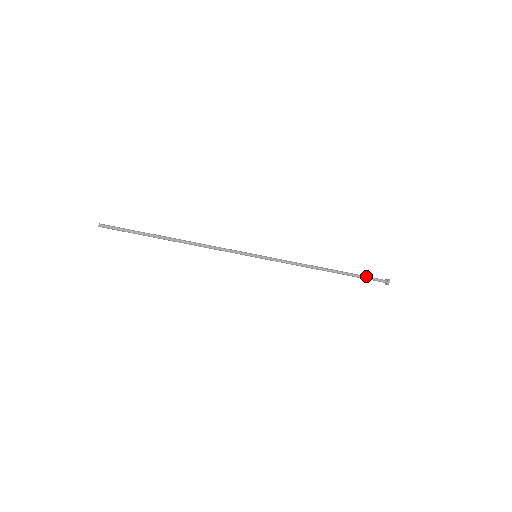
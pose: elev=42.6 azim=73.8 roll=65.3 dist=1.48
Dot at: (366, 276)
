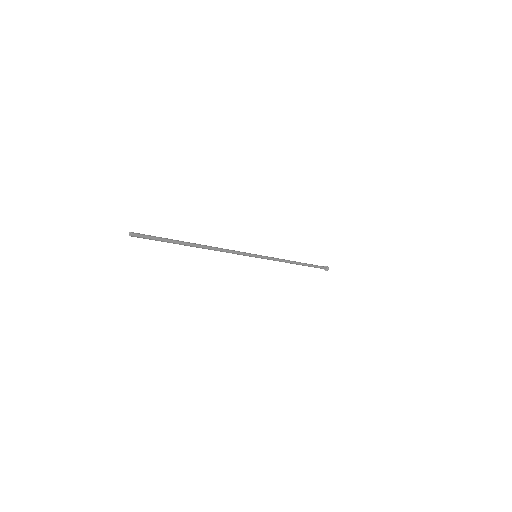
Dot at: (317, 265)
